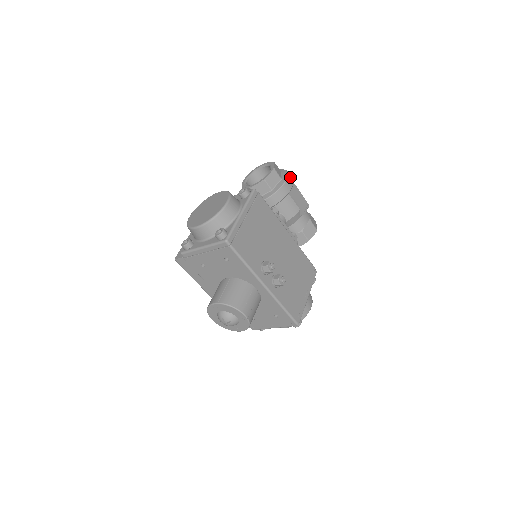
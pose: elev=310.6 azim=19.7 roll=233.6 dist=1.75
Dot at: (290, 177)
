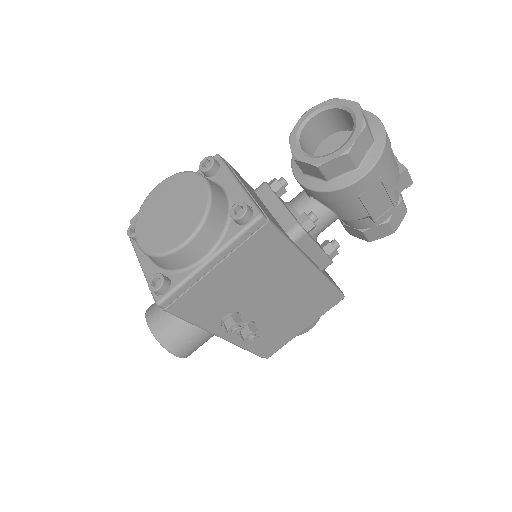
Dot at: (379, 166)
